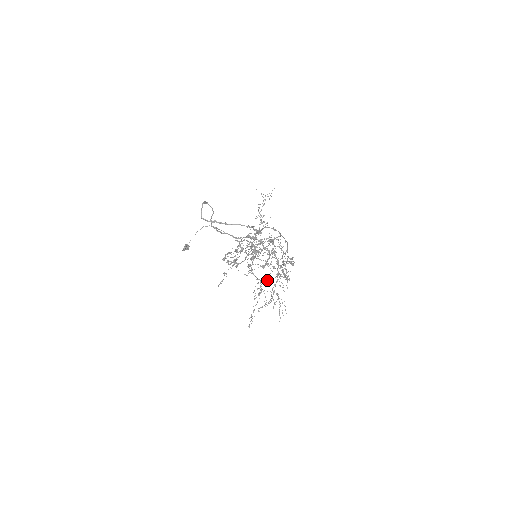
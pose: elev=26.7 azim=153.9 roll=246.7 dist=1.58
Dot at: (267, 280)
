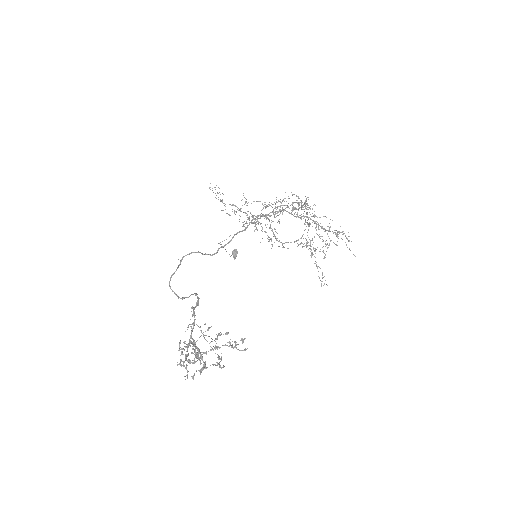
Dot at: occluded
